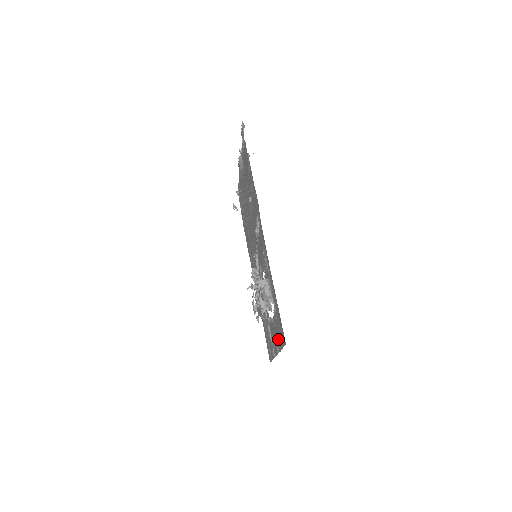
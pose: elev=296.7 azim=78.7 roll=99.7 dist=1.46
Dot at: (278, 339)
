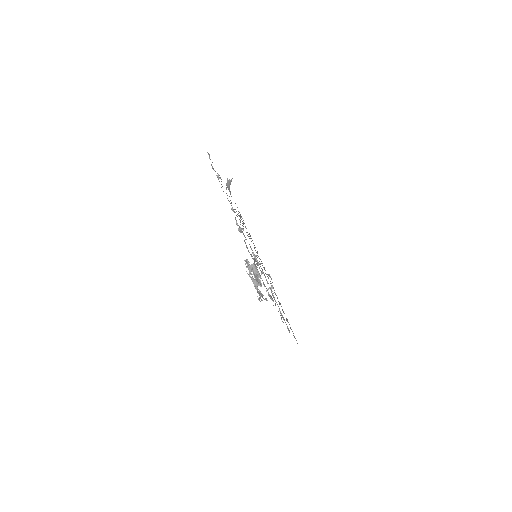
Dot at: occluded
